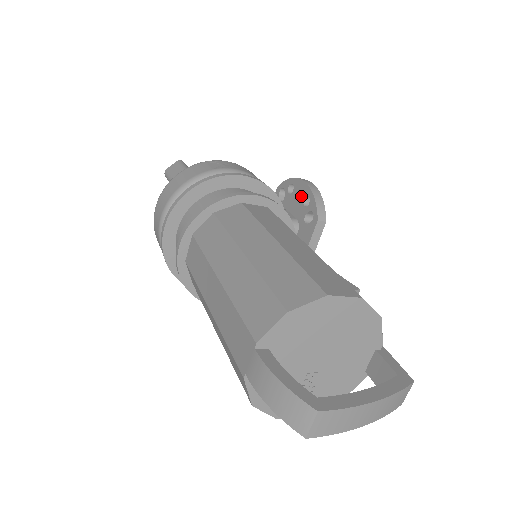
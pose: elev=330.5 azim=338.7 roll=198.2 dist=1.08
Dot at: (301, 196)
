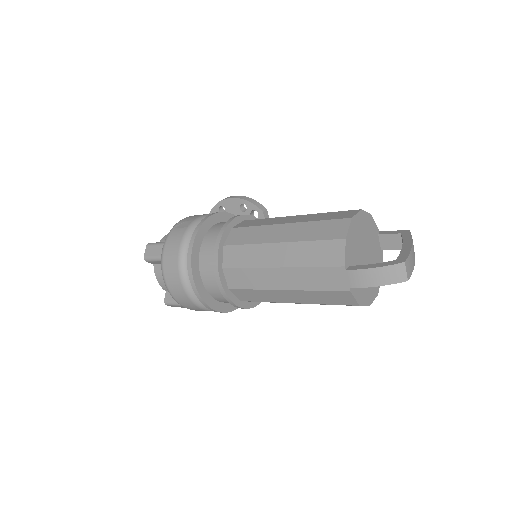
Dot at: (236, 208)
